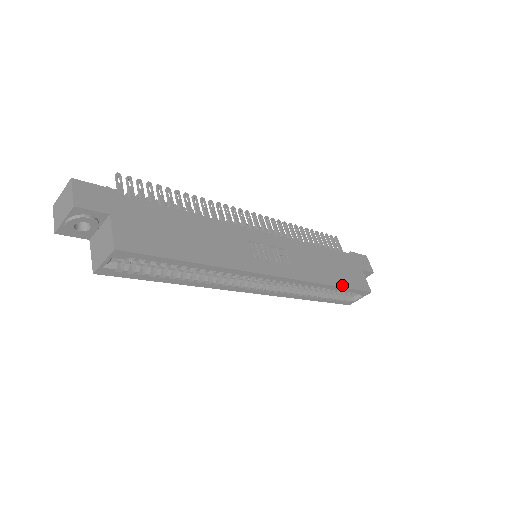
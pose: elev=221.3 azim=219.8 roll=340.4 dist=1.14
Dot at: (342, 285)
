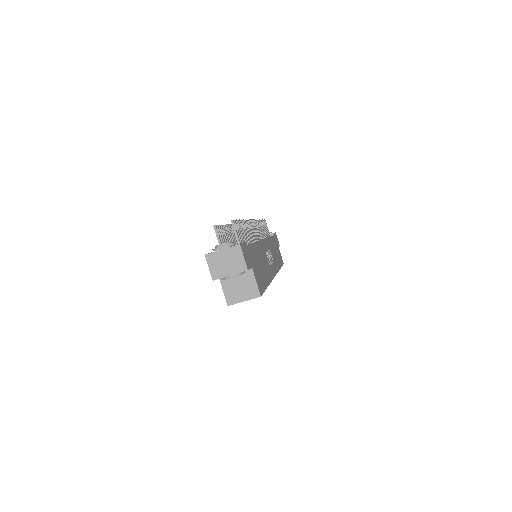
Dot at: occluded
